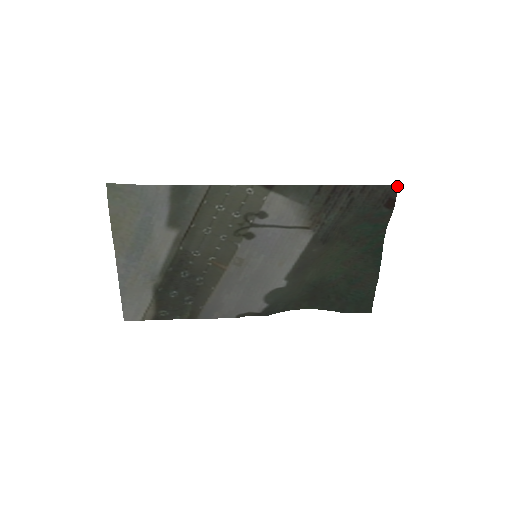
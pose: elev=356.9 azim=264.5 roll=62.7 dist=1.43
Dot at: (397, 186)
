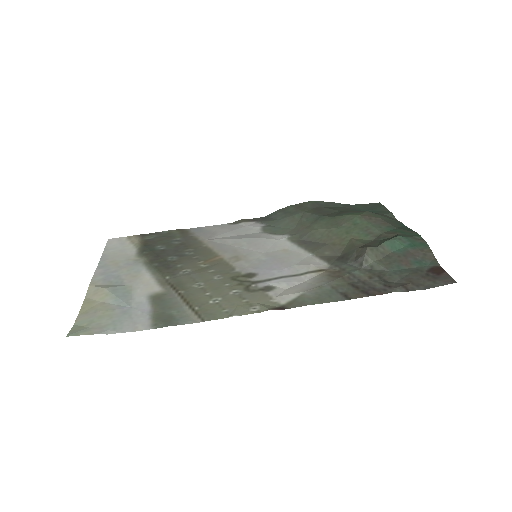
Dot at: (453, 281)
